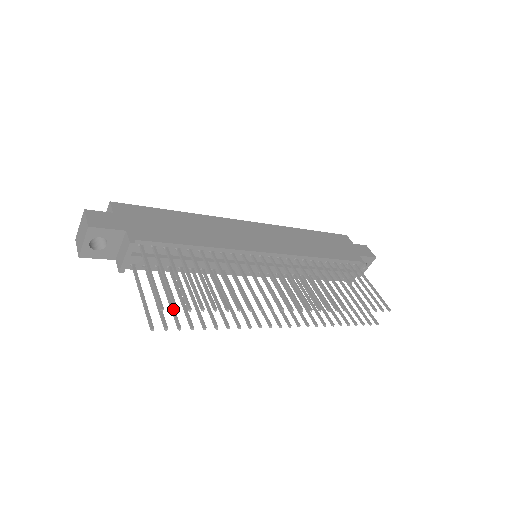
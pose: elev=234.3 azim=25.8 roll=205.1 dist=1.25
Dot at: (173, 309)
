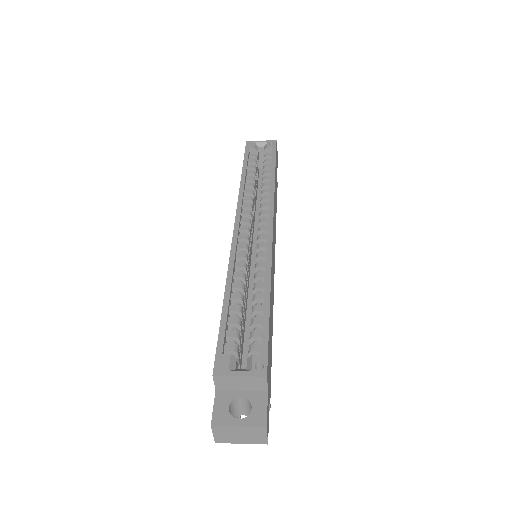
Dot at: occluded
